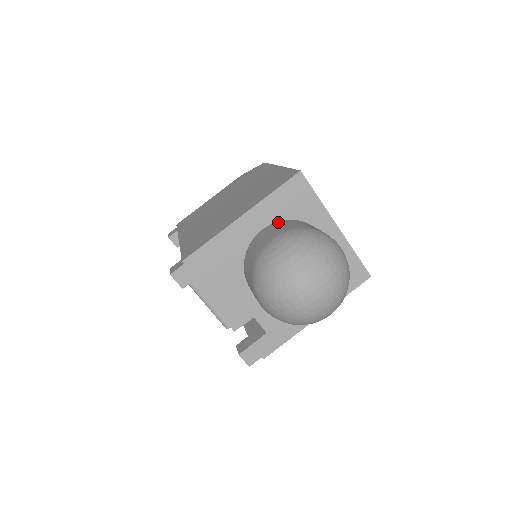
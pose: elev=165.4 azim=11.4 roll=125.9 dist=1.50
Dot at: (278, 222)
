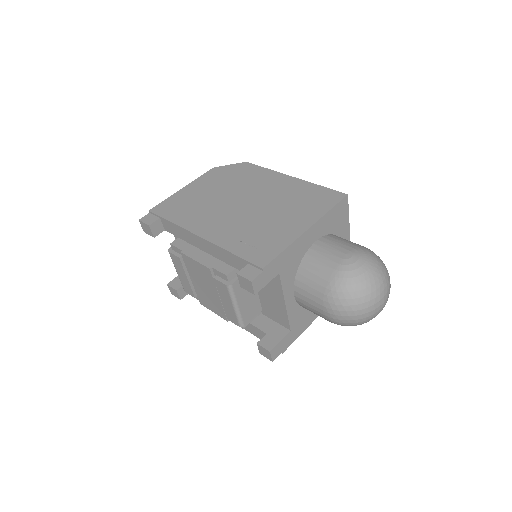
Dot at: (328, 236)
